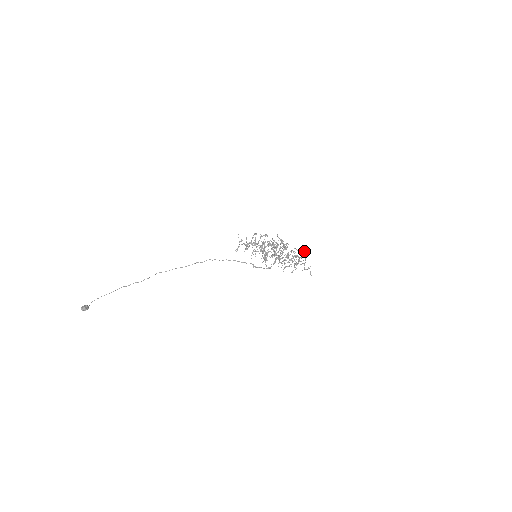
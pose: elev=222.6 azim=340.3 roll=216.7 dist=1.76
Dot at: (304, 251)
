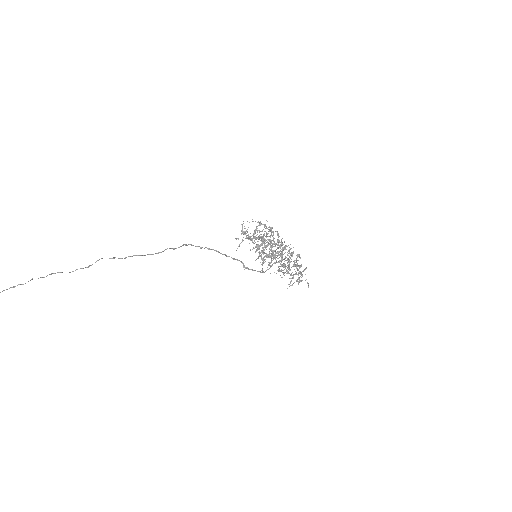
Dot at: occluded
